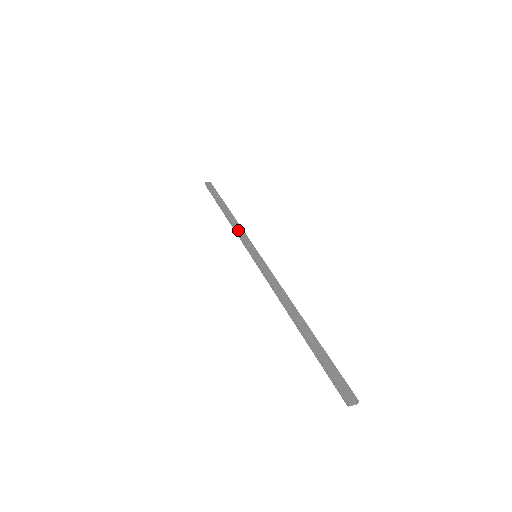
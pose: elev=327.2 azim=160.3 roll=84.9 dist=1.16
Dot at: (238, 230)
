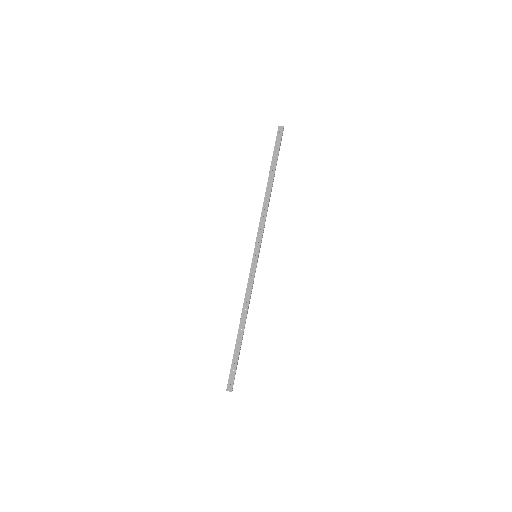
Dot at: (261, 219)
